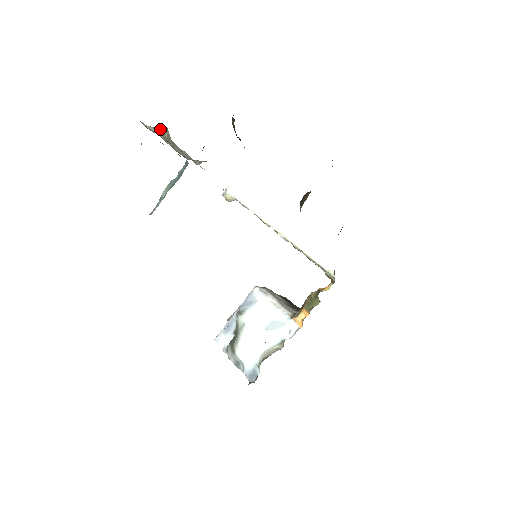
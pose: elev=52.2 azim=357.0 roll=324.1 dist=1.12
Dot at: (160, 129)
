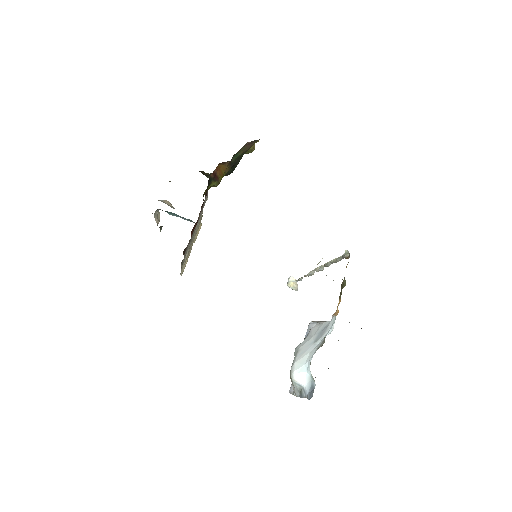
Dot at: (160, 200)
